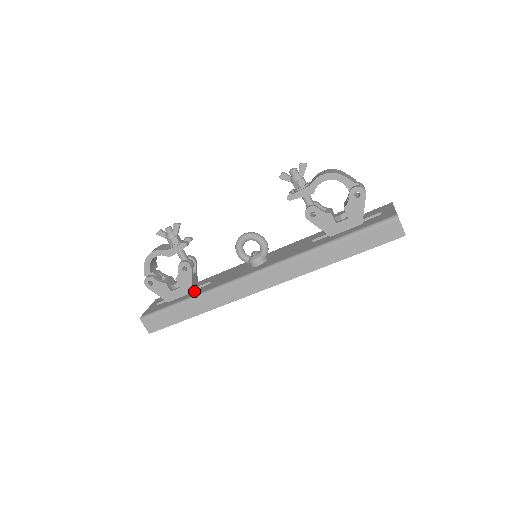
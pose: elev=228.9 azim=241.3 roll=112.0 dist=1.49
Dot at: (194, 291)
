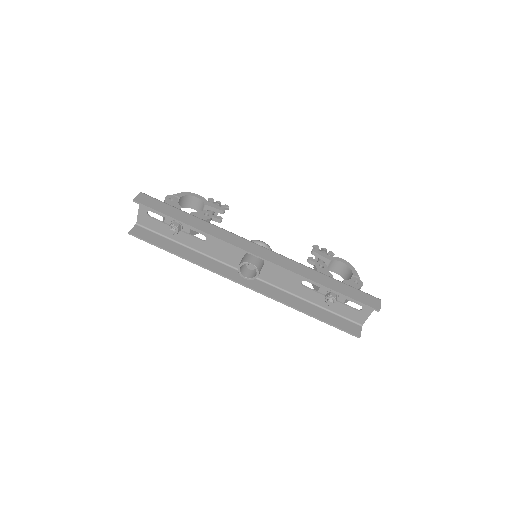
Dot at: occluded
